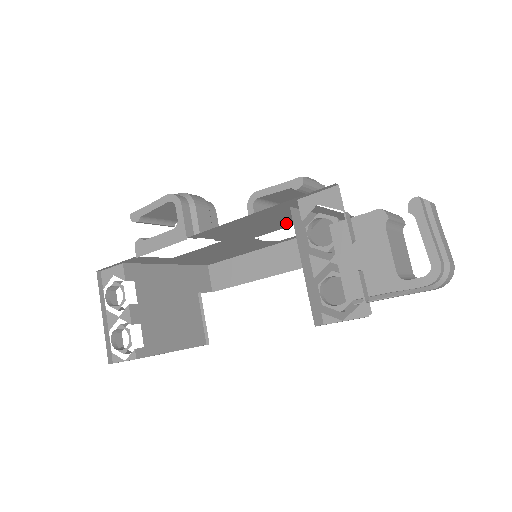
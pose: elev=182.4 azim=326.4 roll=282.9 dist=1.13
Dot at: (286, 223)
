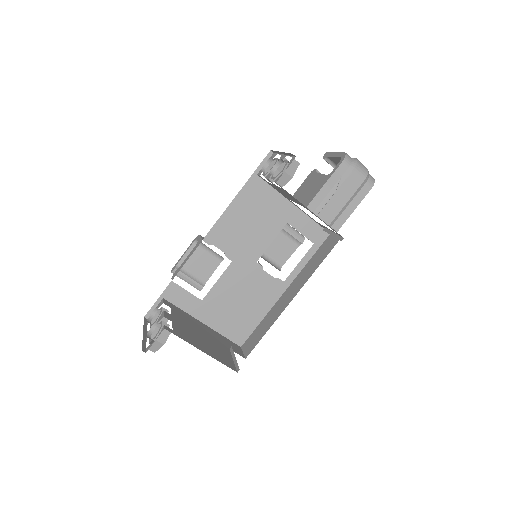
Dot at: (270, 228)
